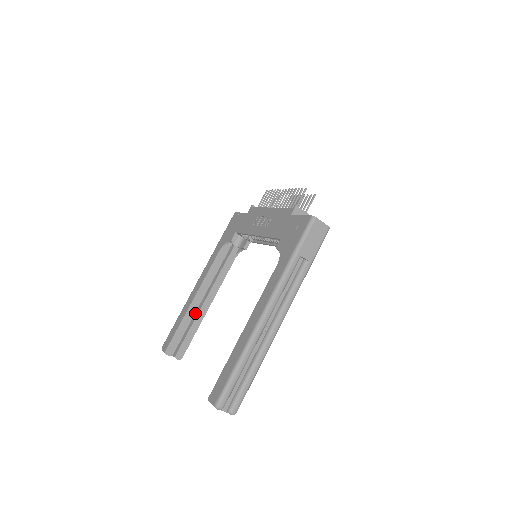
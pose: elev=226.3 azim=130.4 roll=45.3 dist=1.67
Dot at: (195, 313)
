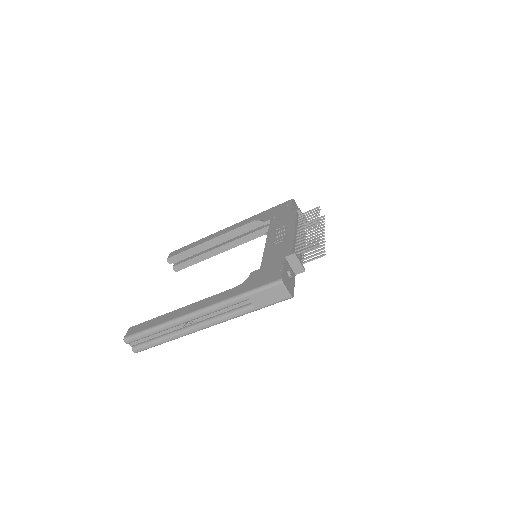
Dot at: (207, 249)
